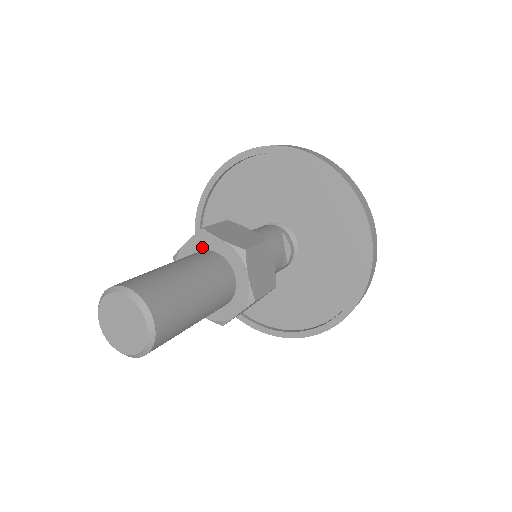
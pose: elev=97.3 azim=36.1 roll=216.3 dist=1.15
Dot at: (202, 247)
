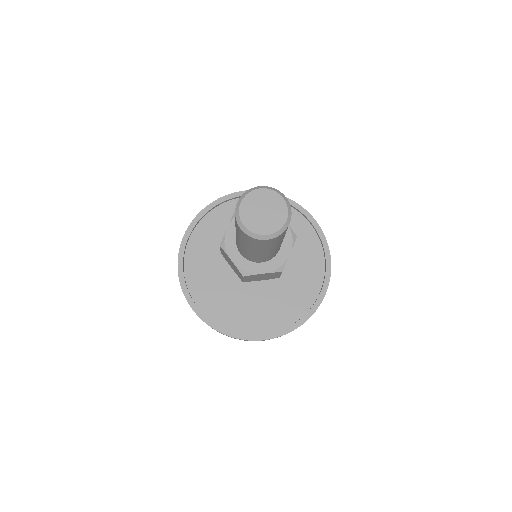
Dot at: occluded
